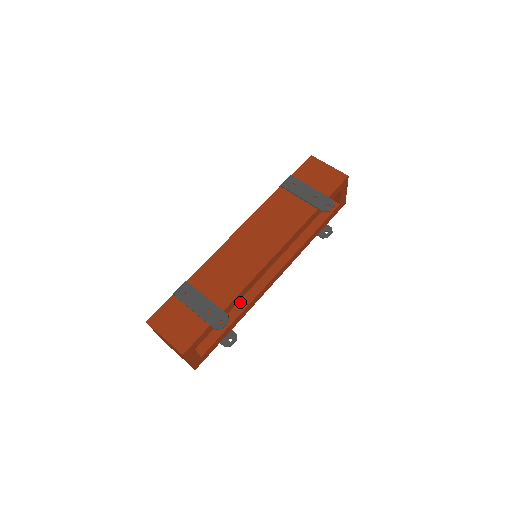
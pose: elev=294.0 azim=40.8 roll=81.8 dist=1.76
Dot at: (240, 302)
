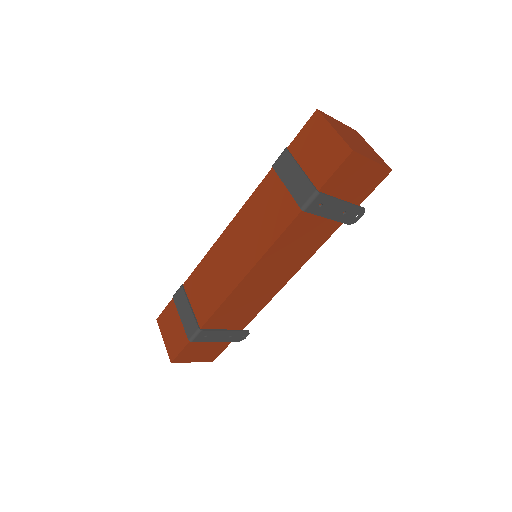
Dot at: occluded
